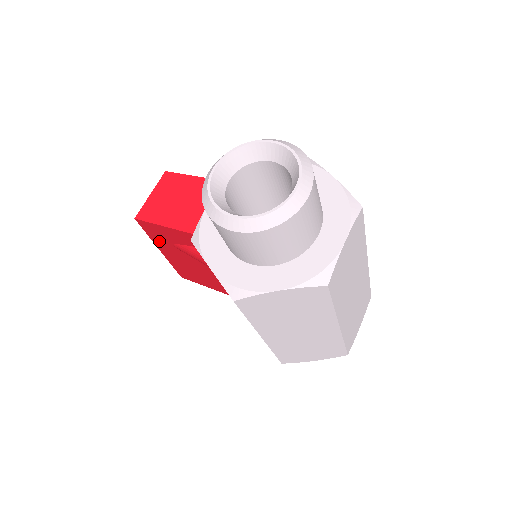
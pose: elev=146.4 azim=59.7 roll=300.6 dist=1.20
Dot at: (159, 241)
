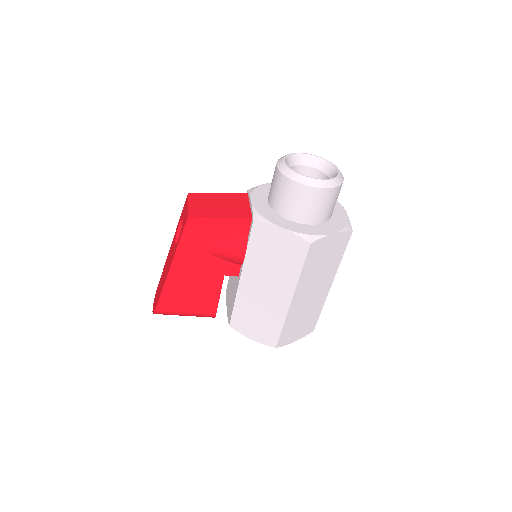
Dot at: (188, 246)
